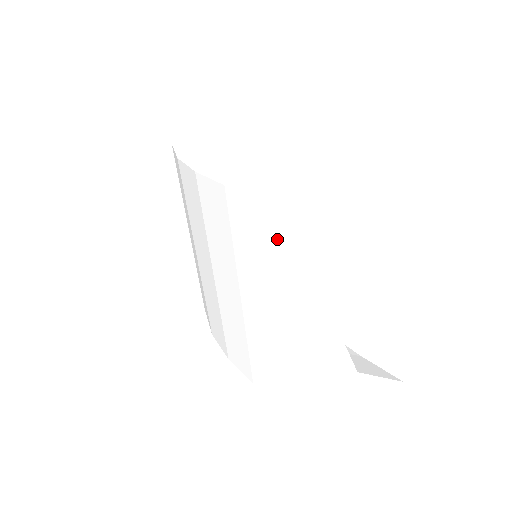
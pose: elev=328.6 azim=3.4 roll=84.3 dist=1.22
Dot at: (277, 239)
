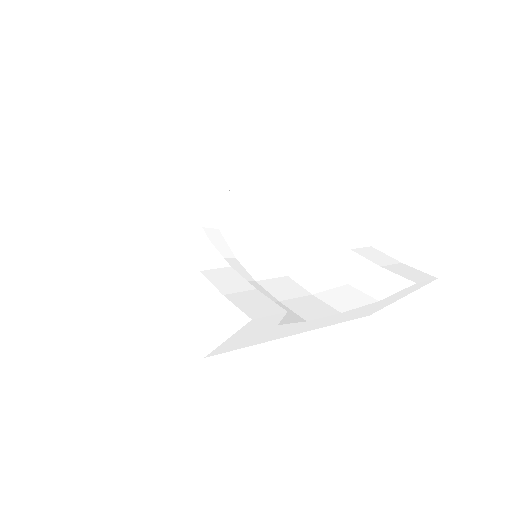
Dot at: (236, 348)
